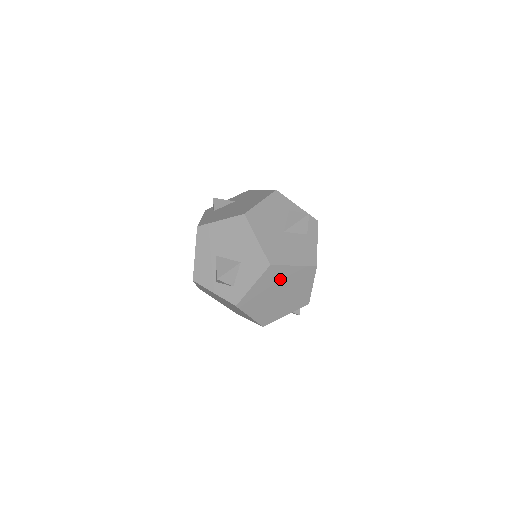
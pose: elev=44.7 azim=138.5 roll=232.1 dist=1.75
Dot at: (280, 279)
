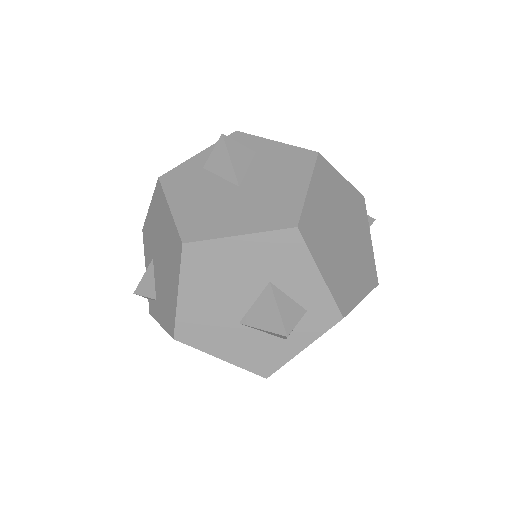
Dot at: (322, 222)
